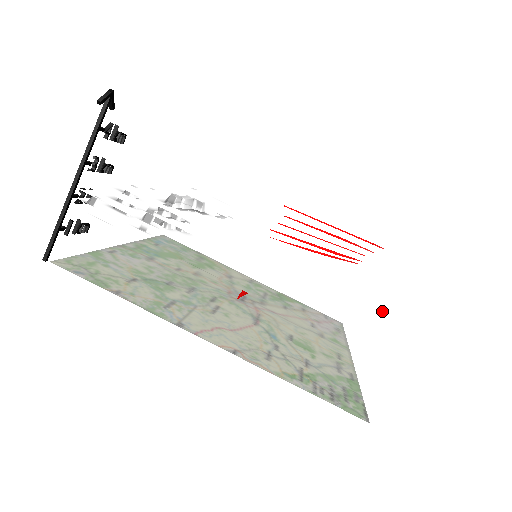
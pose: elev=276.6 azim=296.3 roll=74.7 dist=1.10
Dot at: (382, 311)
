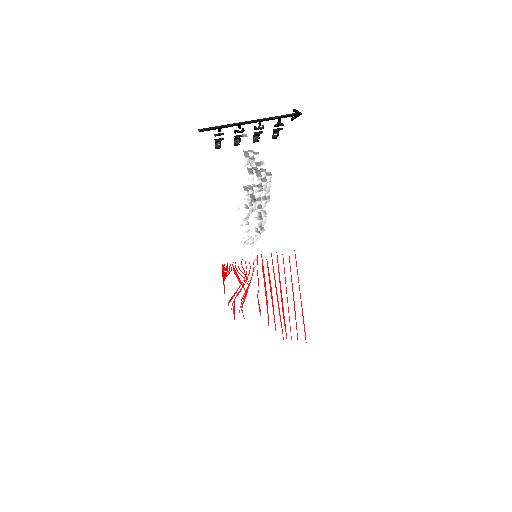
Dot at: occluded
